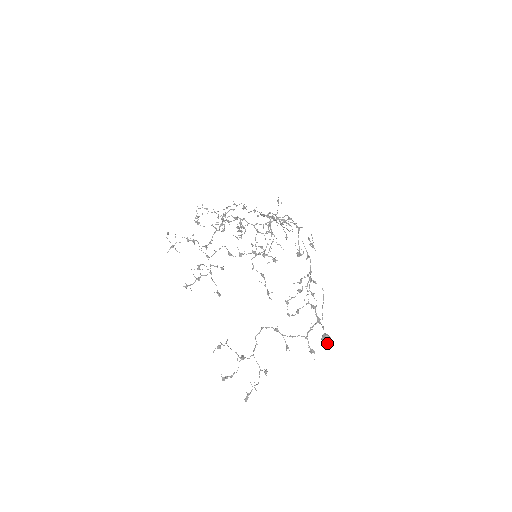
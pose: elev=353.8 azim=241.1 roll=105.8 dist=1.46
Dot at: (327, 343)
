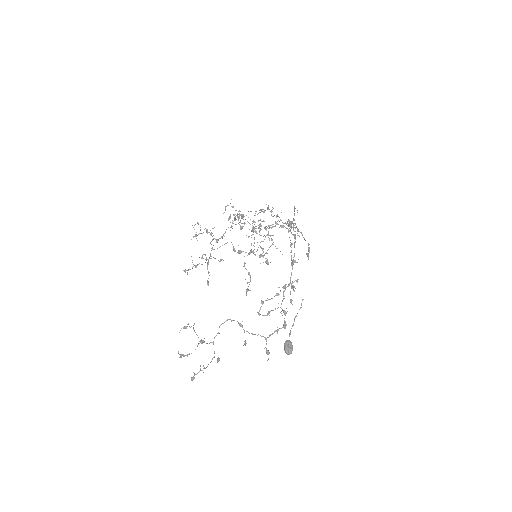
Dot at: (286, 349)
